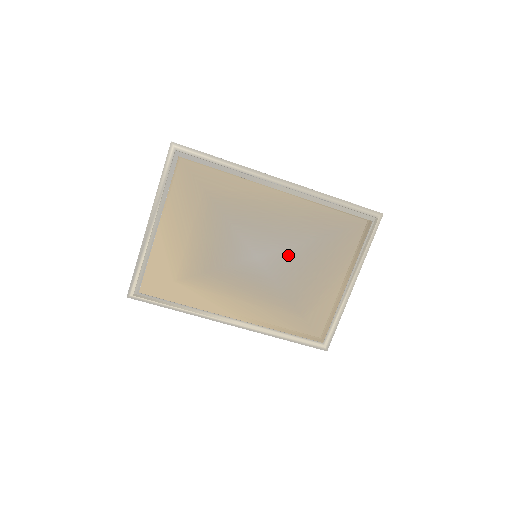
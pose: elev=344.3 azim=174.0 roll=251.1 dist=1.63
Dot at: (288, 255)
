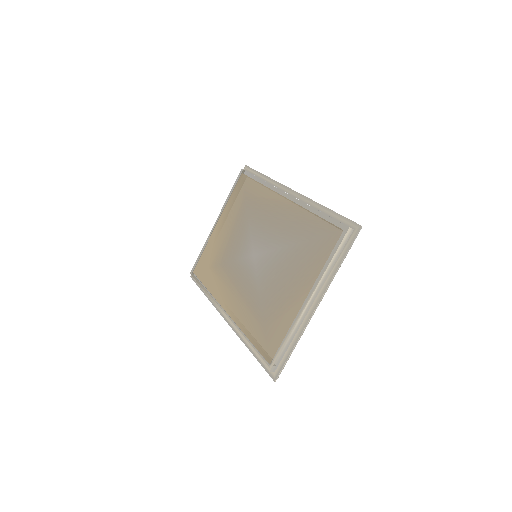
Dot at: (273, 257)
